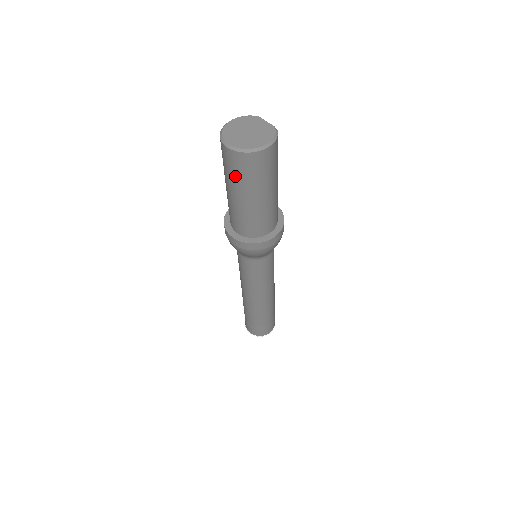
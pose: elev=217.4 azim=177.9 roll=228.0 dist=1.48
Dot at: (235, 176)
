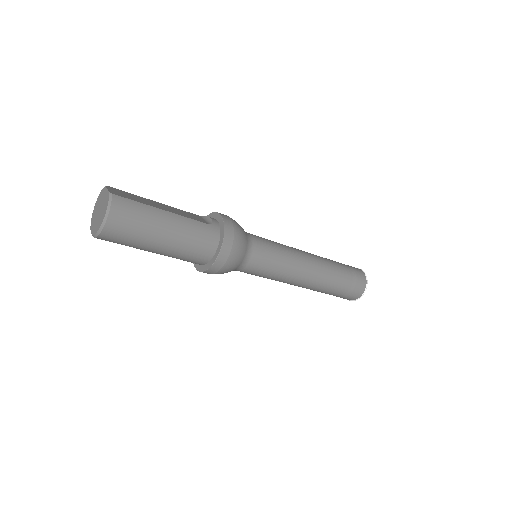
Dot at: occluded
